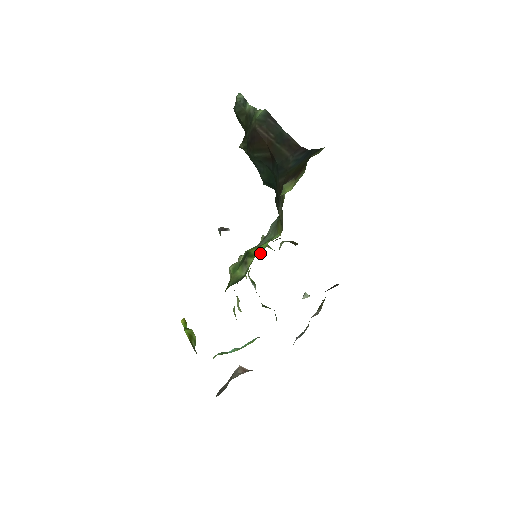
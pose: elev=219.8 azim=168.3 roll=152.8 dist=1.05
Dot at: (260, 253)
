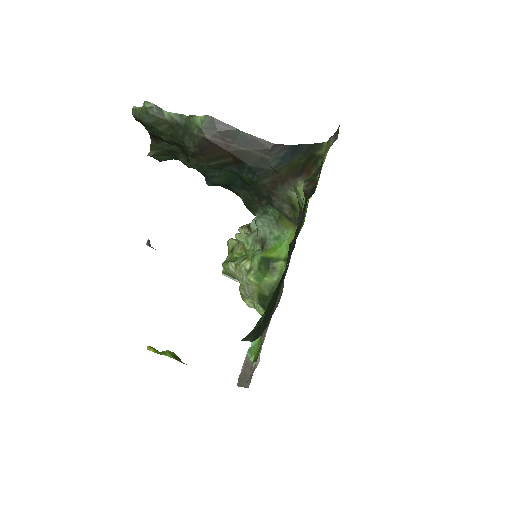
Dot at: (285, 254)
